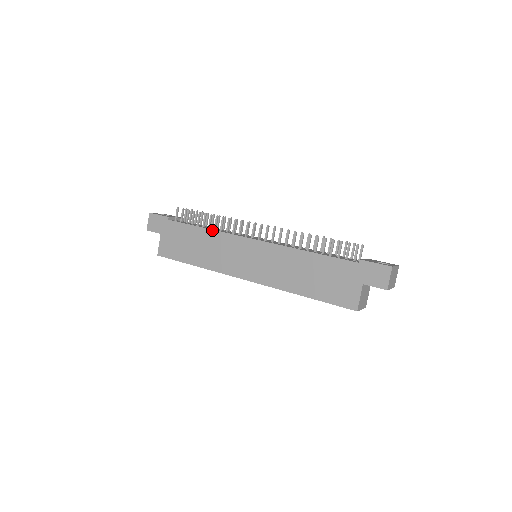
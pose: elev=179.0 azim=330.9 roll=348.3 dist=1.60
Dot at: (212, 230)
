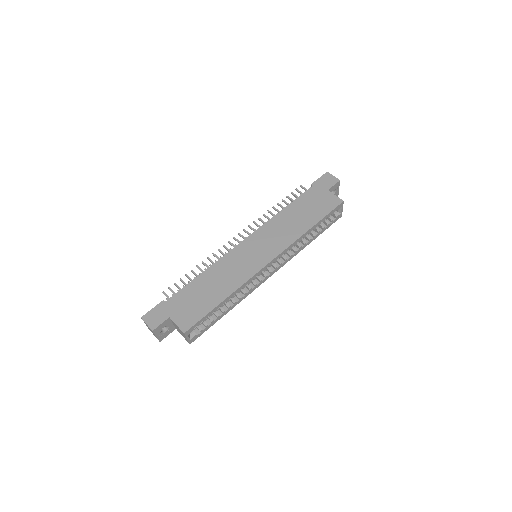
Dot at: (210, 266)
